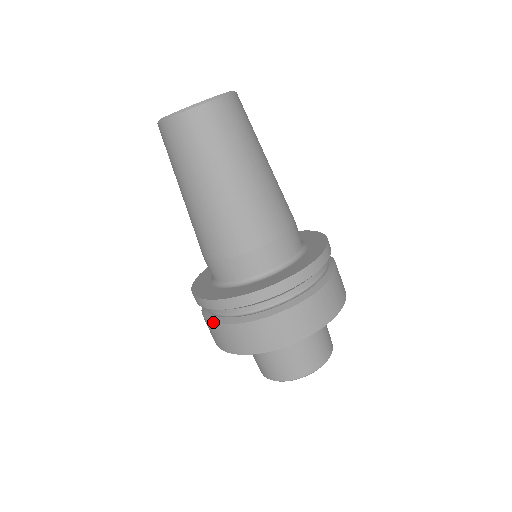
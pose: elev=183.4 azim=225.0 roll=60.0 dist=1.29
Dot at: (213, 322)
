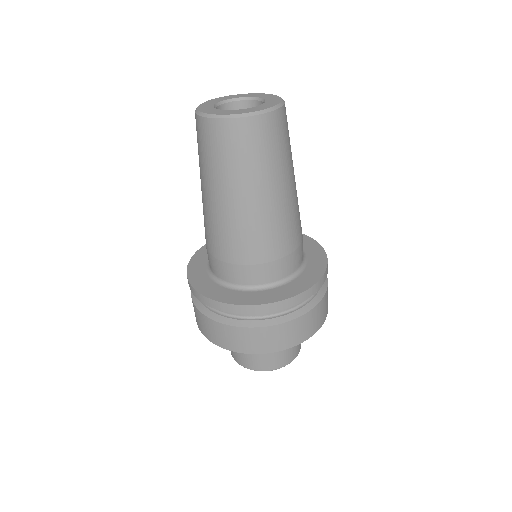
Dot at: (193, 302)
